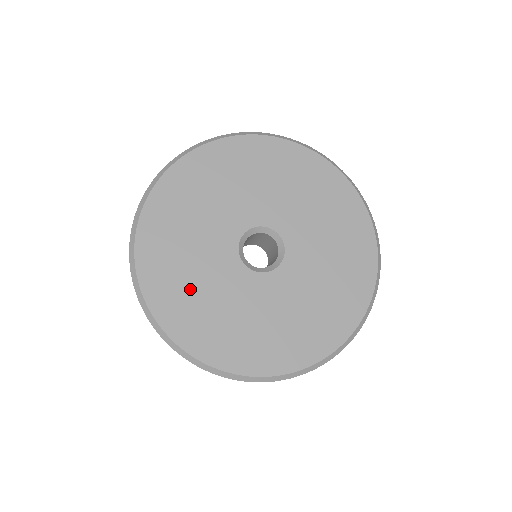
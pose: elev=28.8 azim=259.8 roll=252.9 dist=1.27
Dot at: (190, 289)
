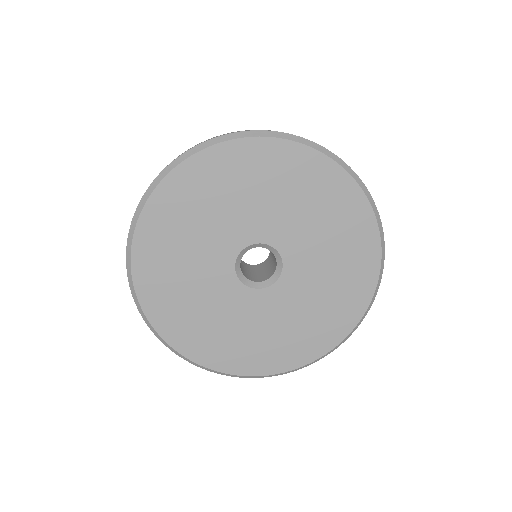
Dot at: (181, 292)
